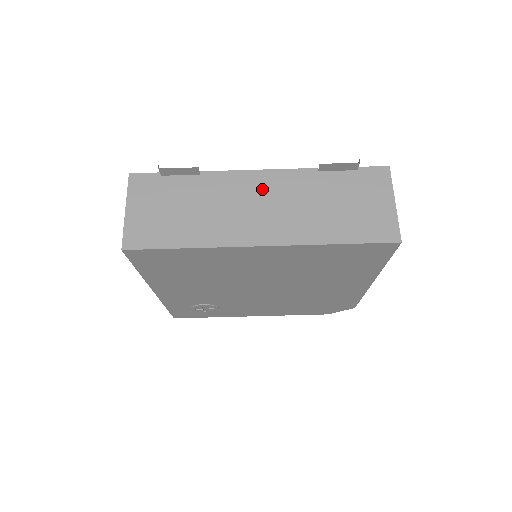
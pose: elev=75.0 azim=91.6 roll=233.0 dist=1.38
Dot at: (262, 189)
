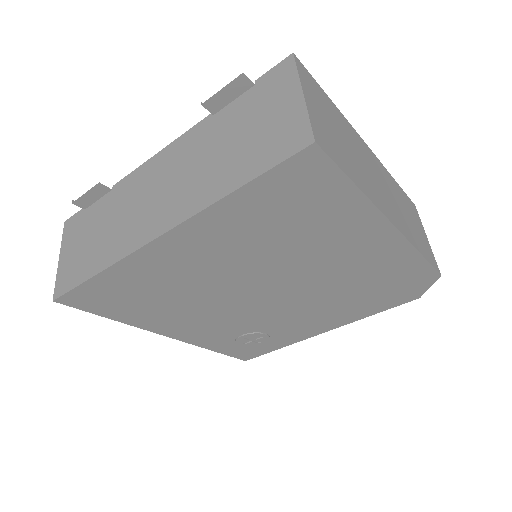
Dot at: (161, 171)
